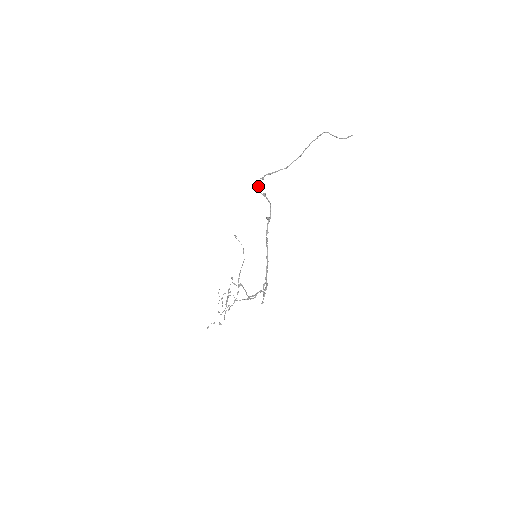
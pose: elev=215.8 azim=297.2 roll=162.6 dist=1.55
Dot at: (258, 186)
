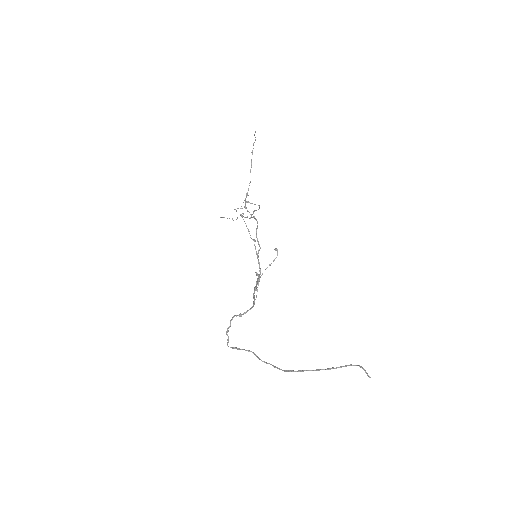
Dot at: occluded
